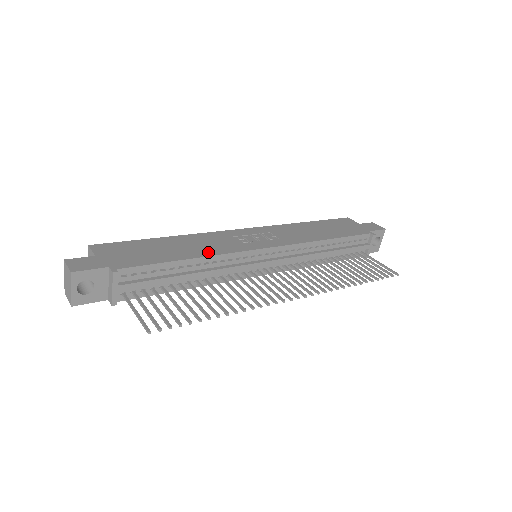
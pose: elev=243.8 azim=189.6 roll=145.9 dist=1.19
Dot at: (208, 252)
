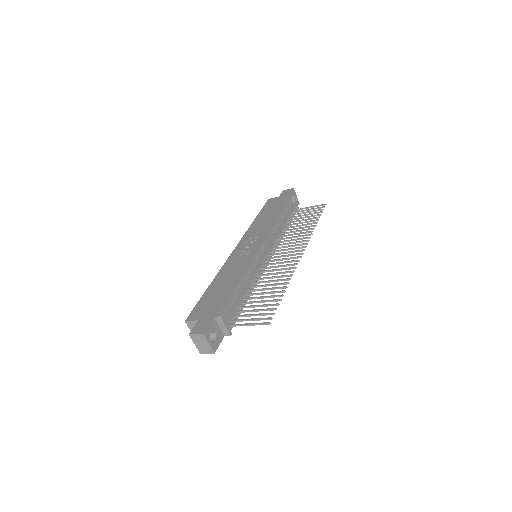
Dot at: (241, 271)
